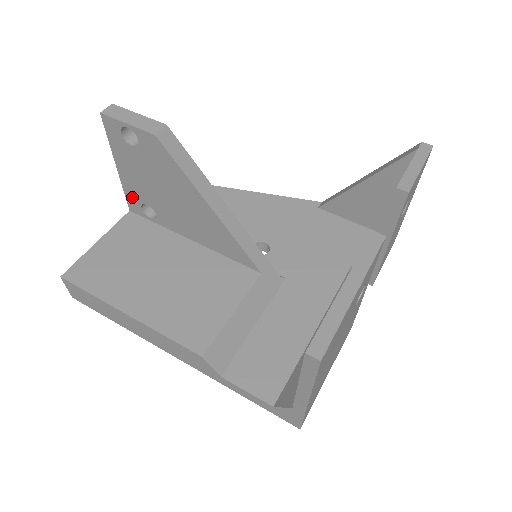
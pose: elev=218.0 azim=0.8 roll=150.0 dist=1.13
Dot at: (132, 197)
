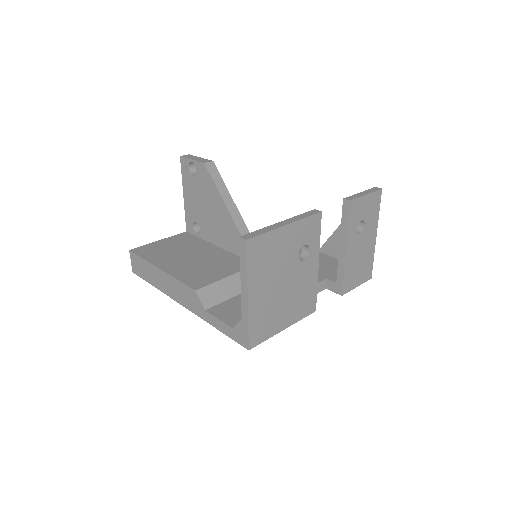
Dot at: (189, 218)
